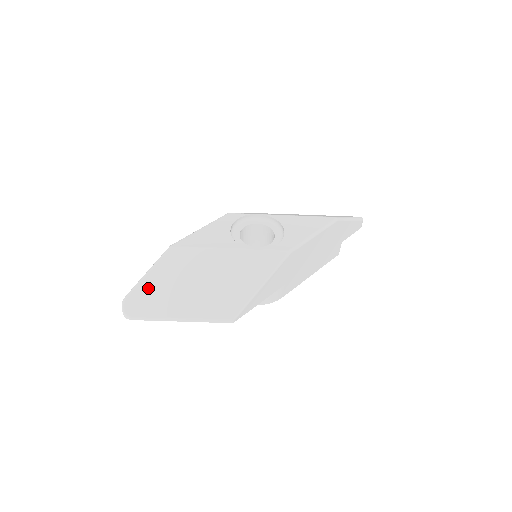
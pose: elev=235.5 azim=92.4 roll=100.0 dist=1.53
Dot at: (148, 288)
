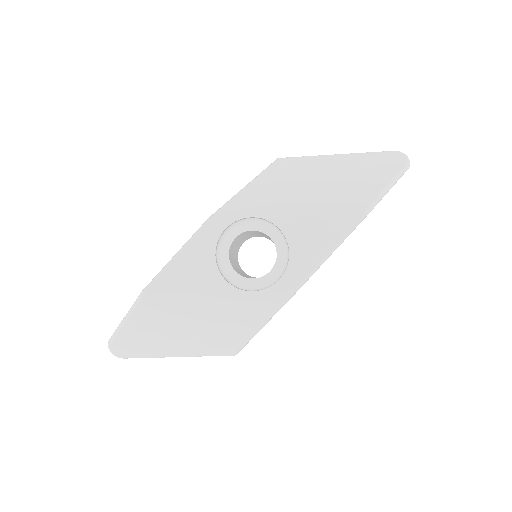
Dot at: (131, 334)
